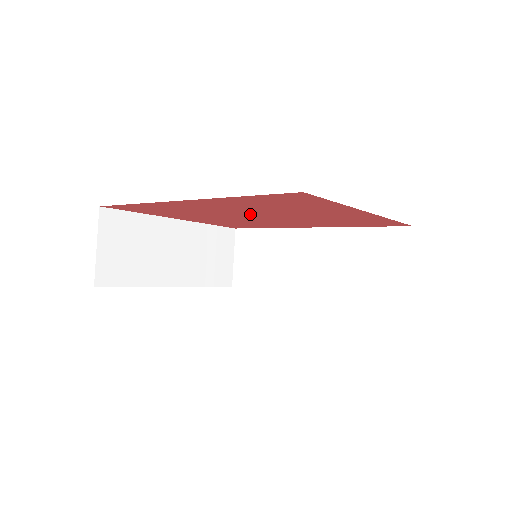
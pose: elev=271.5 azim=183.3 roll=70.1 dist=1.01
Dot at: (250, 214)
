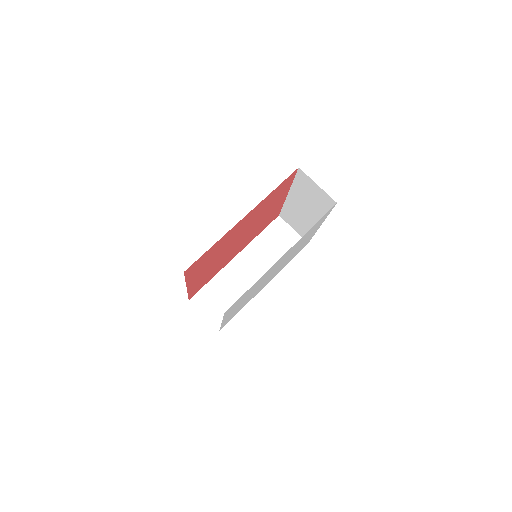
Dot at: (241, 235)
